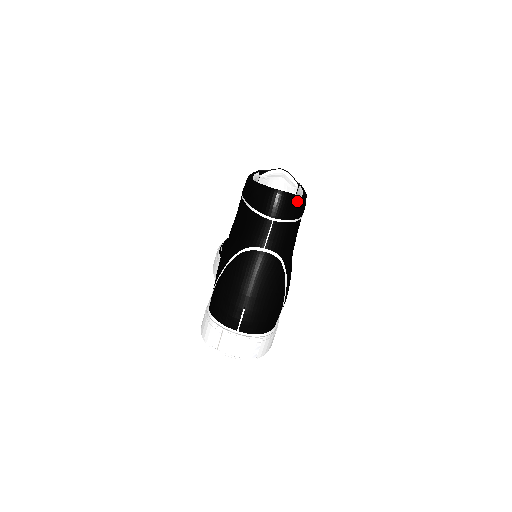
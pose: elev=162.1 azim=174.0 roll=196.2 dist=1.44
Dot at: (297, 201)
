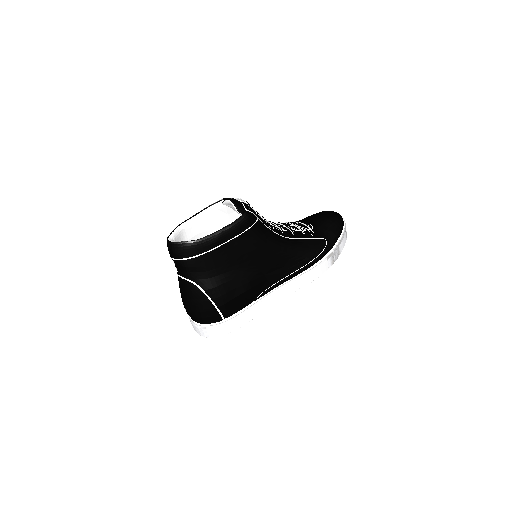
Dot at: (187, 245)
